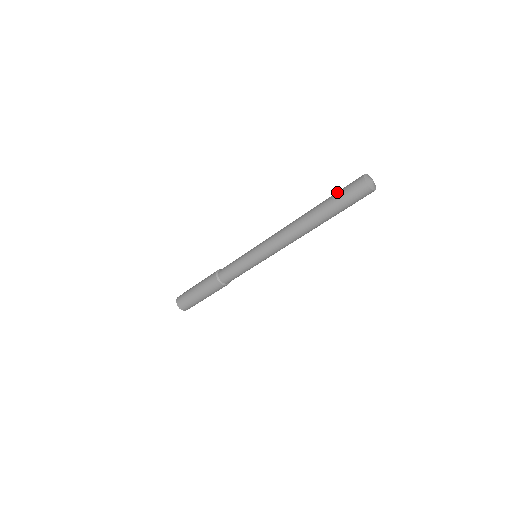
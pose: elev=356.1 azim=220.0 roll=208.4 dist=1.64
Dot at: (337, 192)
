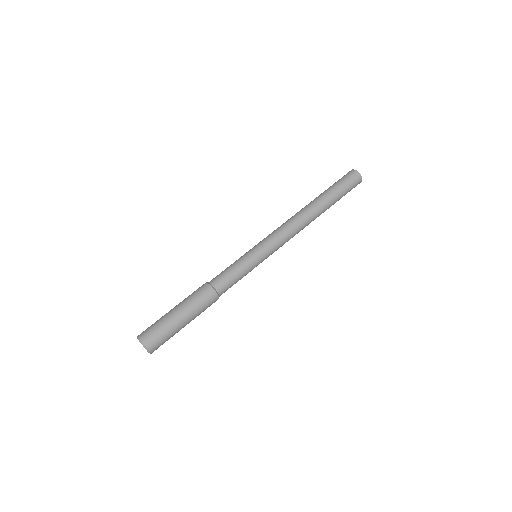
Dot at: (335, 184)
